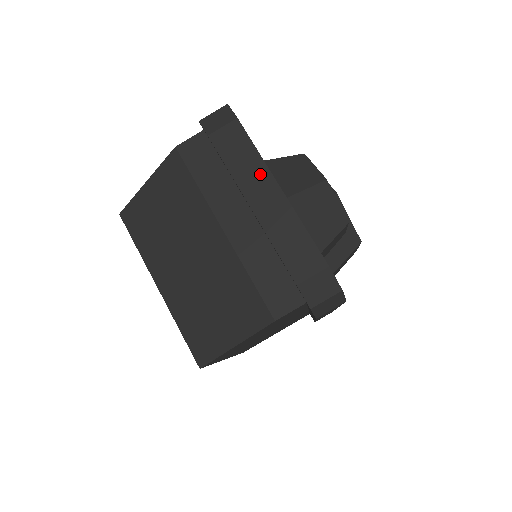
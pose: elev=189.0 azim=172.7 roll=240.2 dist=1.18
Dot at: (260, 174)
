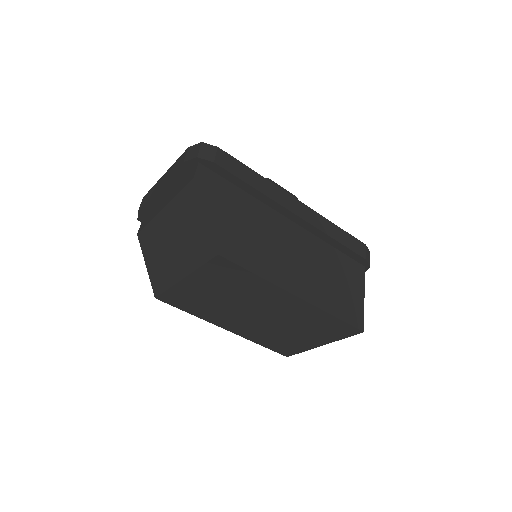
Dot at: (156, 185)
